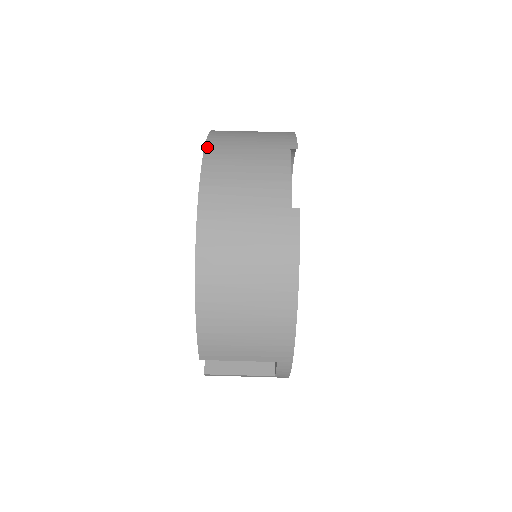
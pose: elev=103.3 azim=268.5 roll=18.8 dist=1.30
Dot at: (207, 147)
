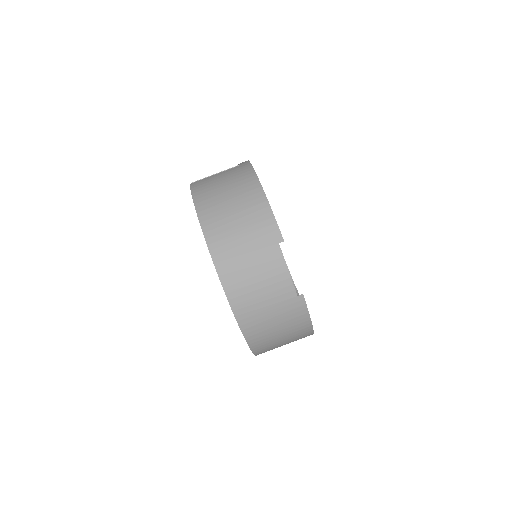
Dot at: (217, 267)
